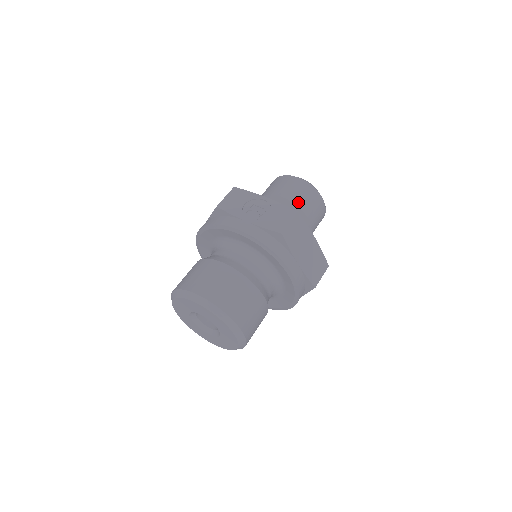
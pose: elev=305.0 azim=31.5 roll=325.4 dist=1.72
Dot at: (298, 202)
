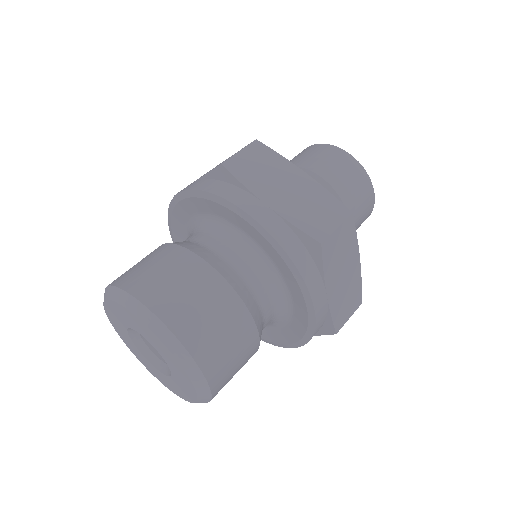
Dot at: (301, 163)
